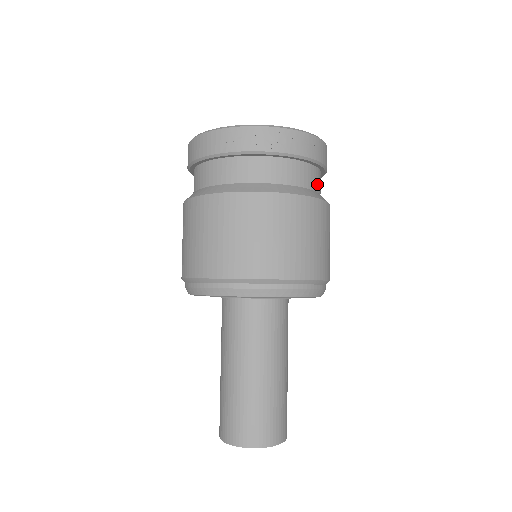
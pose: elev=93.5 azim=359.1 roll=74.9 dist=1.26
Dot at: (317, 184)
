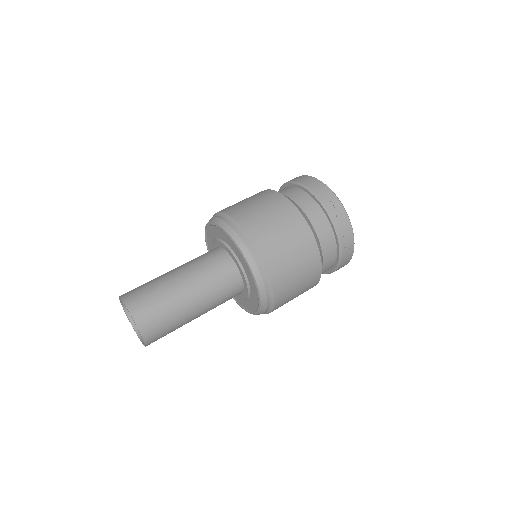
Dot at: (326, 266)
